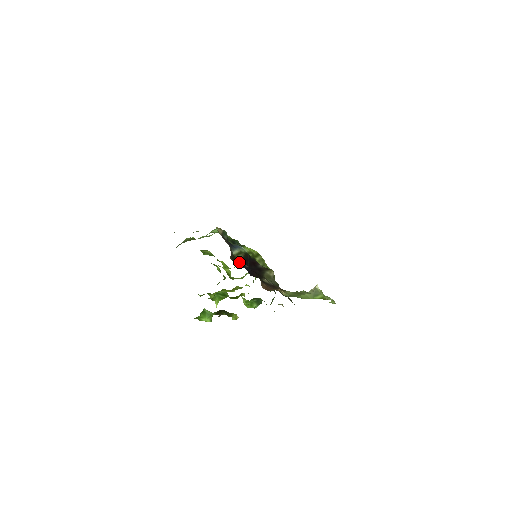
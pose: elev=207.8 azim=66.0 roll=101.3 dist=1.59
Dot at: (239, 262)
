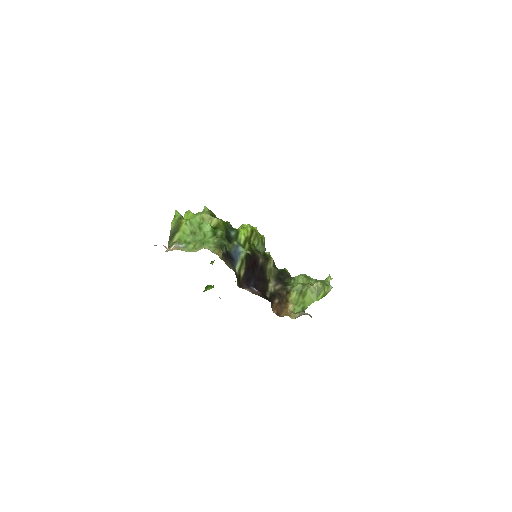
Dot at: (245, 280)
